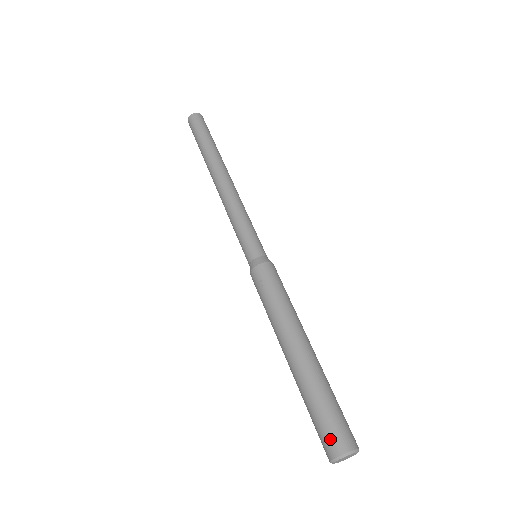
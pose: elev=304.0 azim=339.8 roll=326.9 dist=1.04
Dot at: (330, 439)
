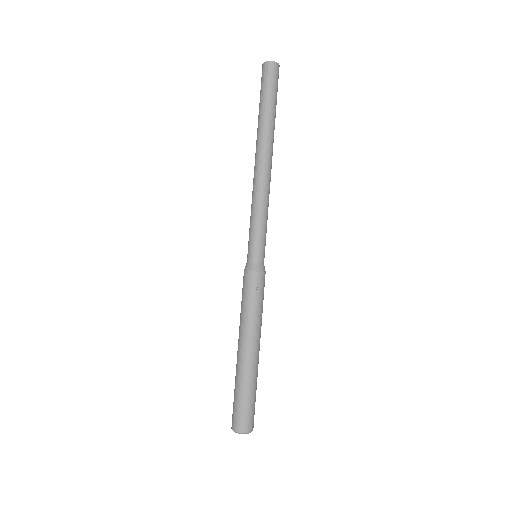
Dot at: (244, 421)
